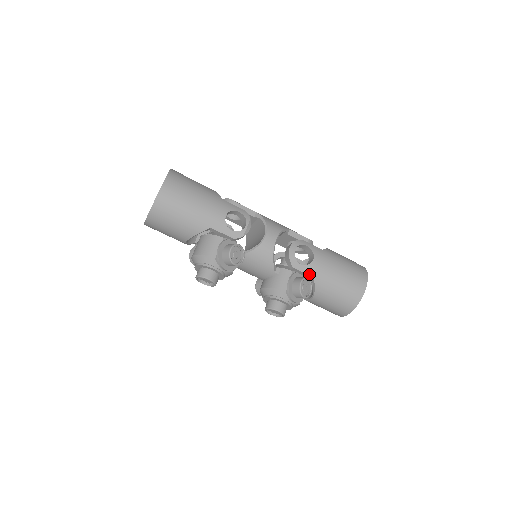
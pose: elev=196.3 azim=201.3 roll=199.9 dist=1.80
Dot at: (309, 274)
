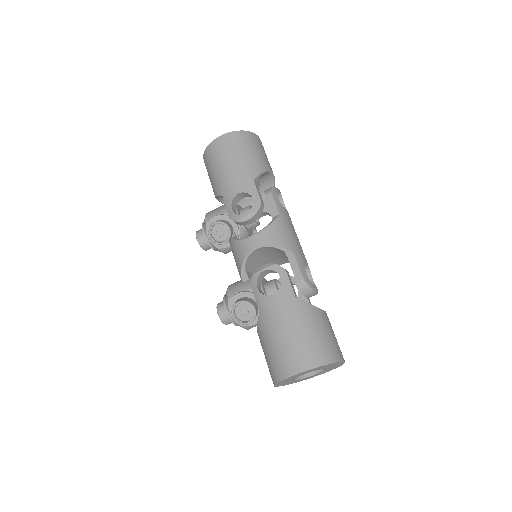
Dot at: (258, 304)
